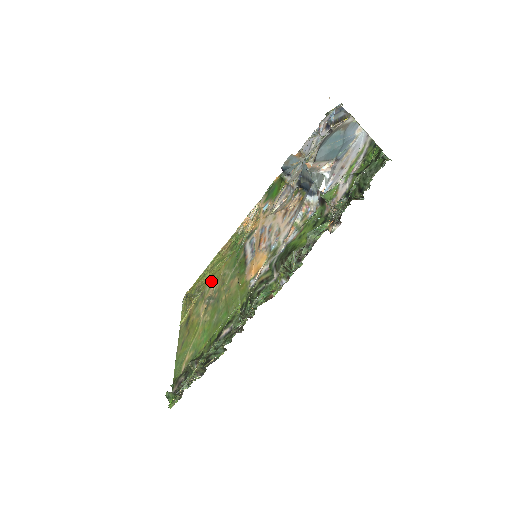
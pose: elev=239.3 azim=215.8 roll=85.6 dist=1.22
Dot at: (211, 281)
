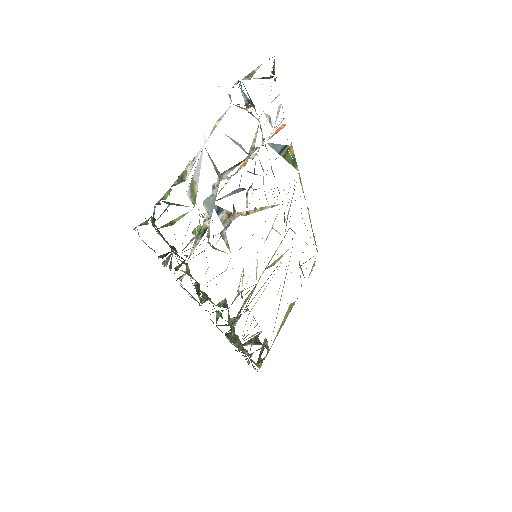
Dot at: occluded
